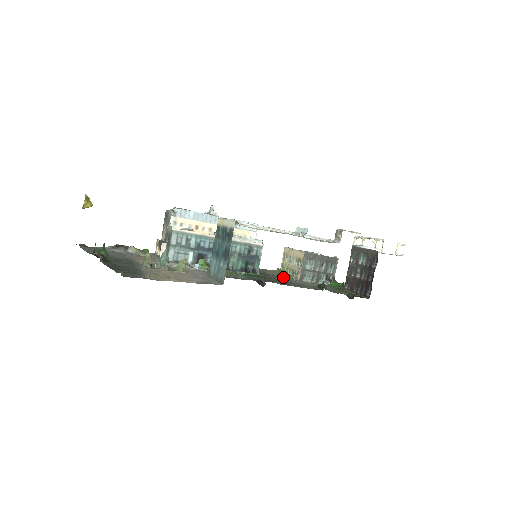
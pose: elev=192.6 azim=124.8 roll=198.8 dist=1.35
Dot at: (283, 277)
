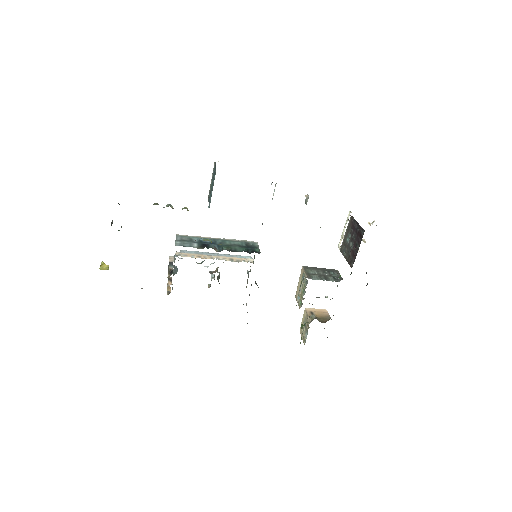
Dot at: occluded
